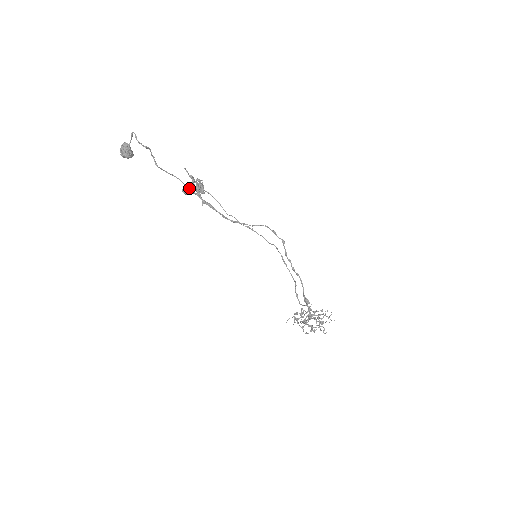
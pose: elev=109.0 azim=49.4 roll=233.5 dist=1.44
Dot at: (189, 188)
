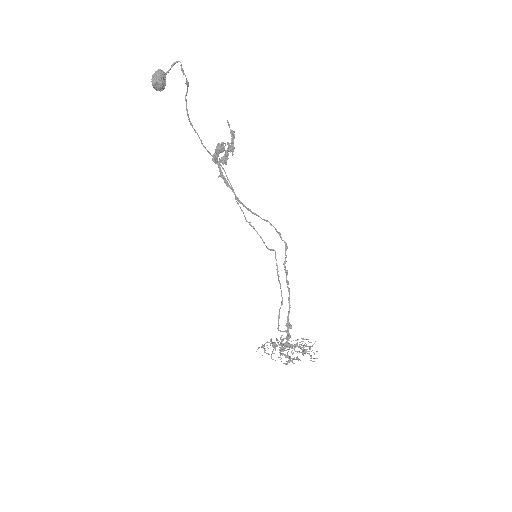
Dot at: occluded
